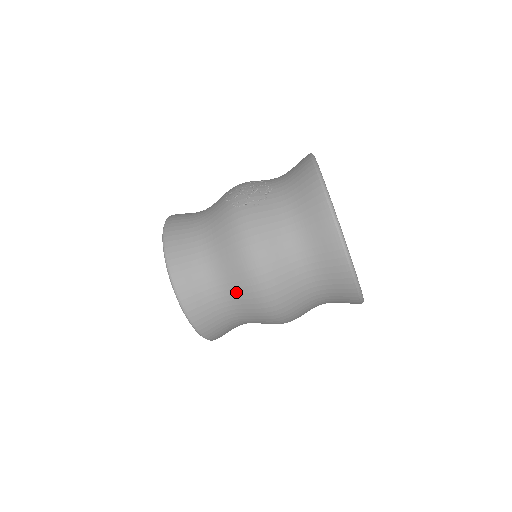
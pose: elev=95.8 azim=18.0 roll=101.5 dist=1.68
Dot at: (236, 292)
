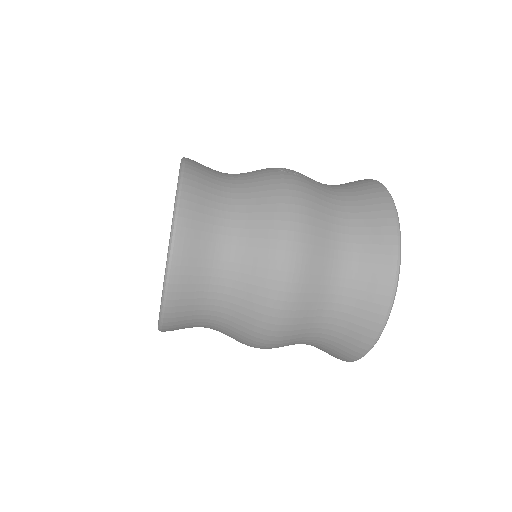
Dot at: (249, 252)
